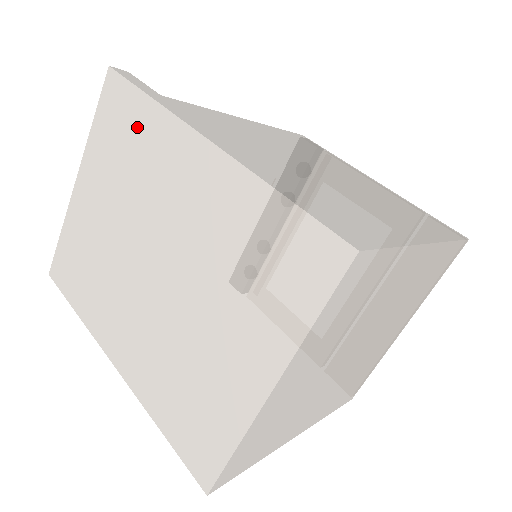
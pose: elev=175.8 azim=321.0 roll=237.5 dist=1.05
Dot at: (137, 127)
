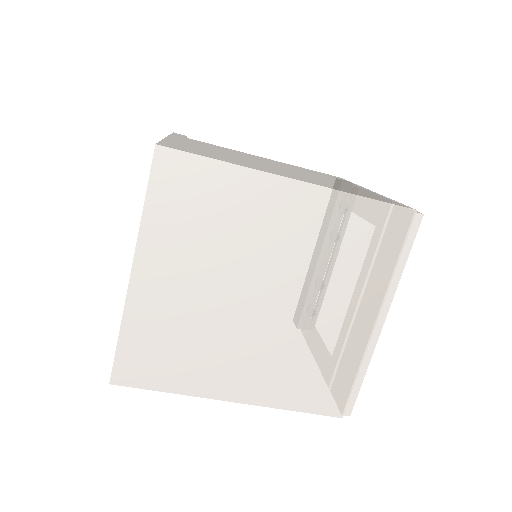
Dot at: occluded
